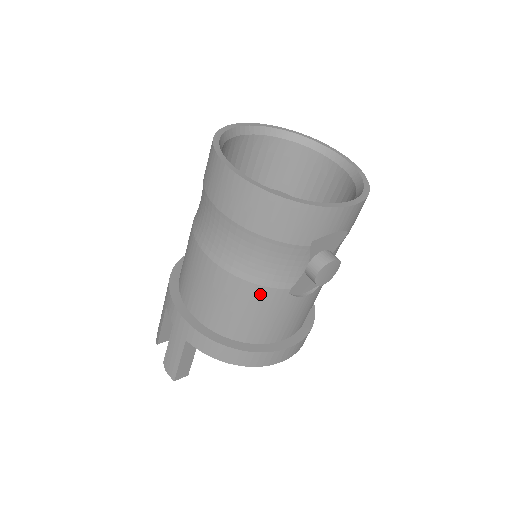
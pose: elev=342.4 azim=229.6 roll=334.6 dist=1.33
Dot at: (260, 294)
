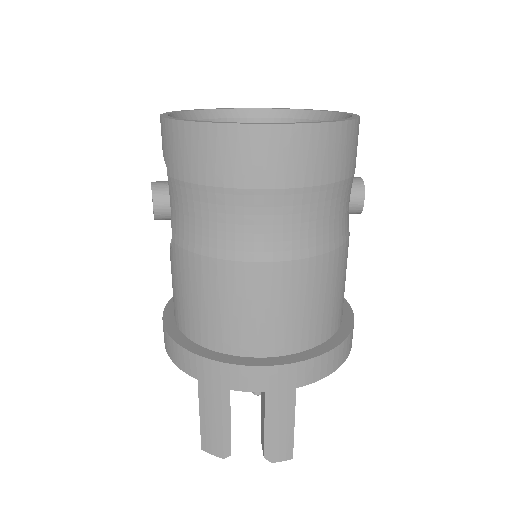
Dot at: (342, 257)
